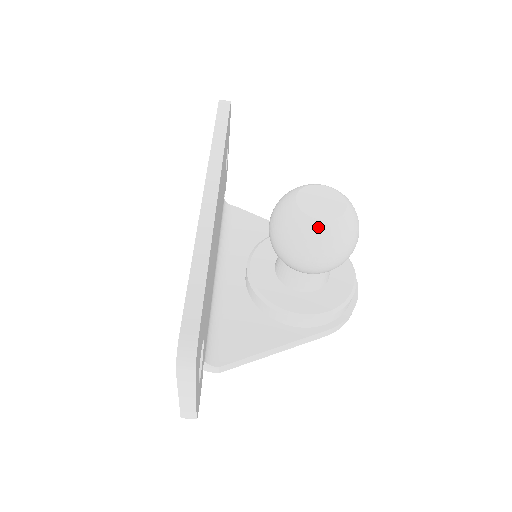
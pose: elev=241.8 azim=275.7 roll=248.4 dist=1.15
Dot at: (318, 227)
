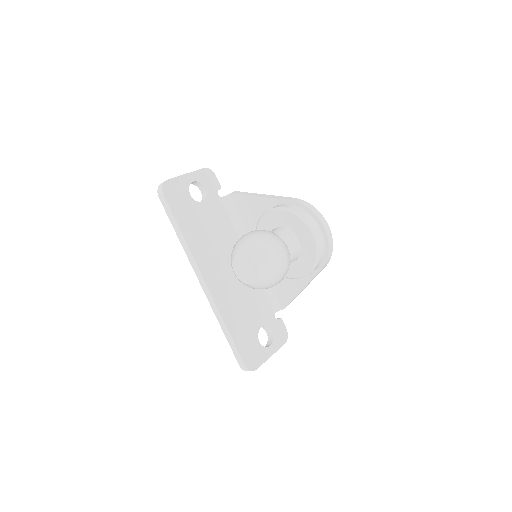
Dot at: (254, 287)
